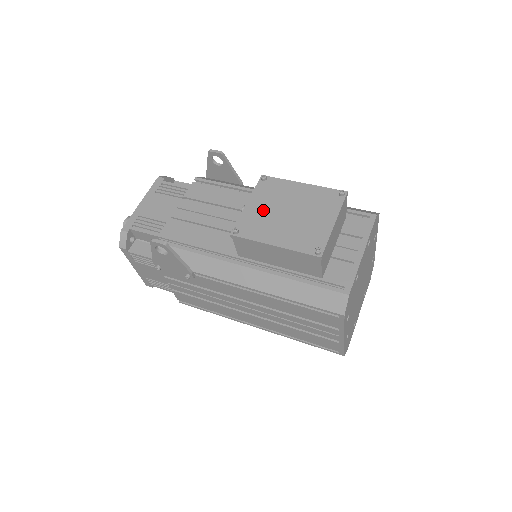
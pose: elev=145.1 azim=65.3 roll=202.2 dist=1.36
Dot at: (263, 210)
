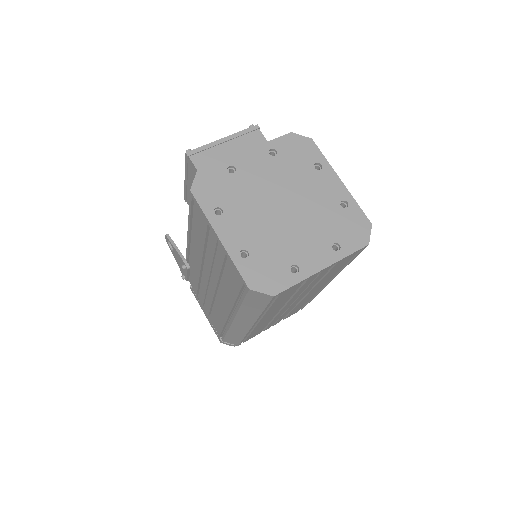
Dot at: occluded
